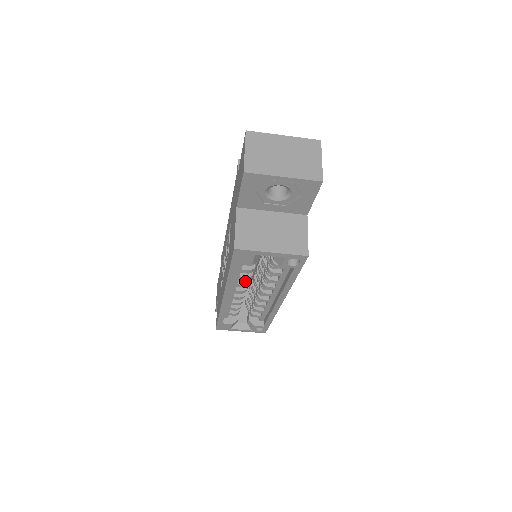
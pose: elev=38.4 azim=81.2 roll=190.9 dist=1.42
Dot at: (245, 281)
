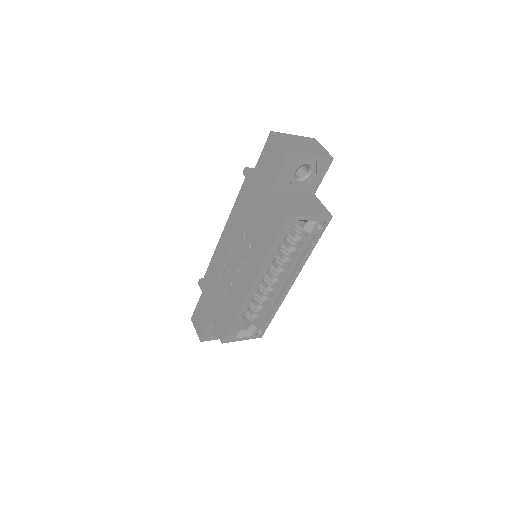
Dot at: (267, 267)
